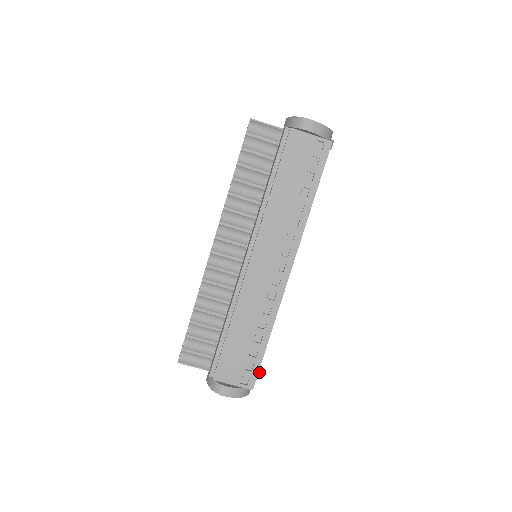
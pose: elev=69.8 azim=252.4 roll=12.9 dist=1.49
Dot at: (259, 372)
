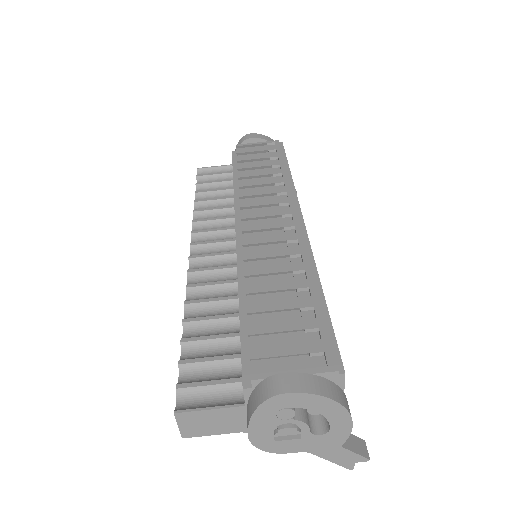
Dot at: (363, 441)
